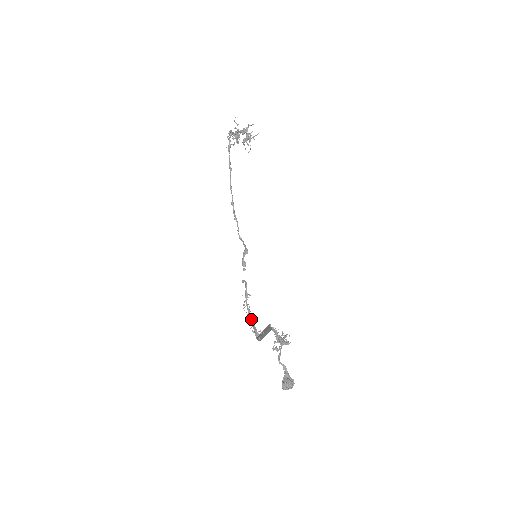
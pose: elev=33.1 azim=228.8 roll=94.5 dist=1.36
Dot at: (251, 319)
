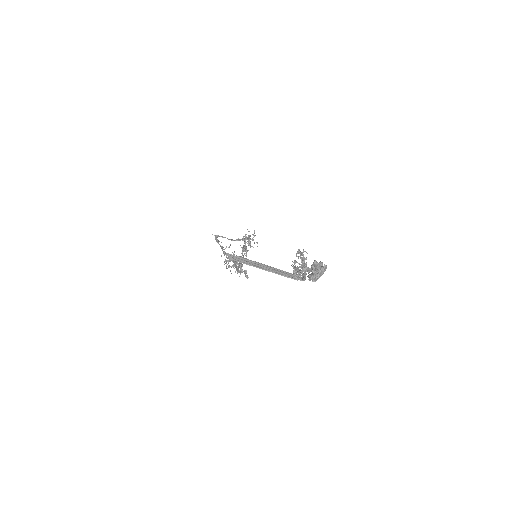
Dot at: (236, 267)
